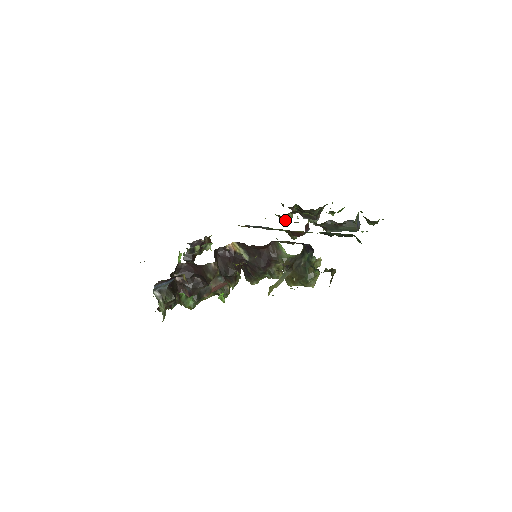
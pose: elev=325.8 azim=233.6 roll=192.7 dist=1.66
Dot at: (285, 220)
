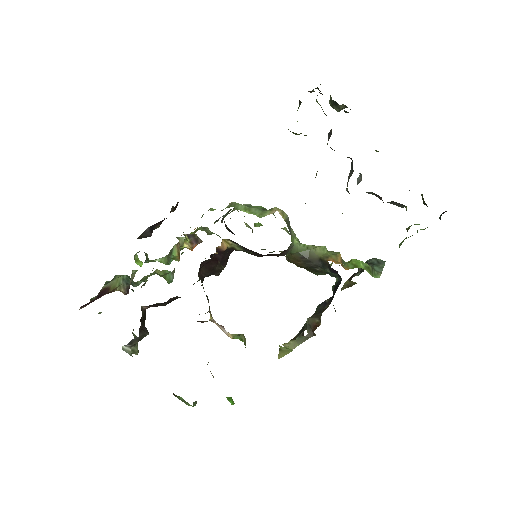
Dot at: (297, 134)
